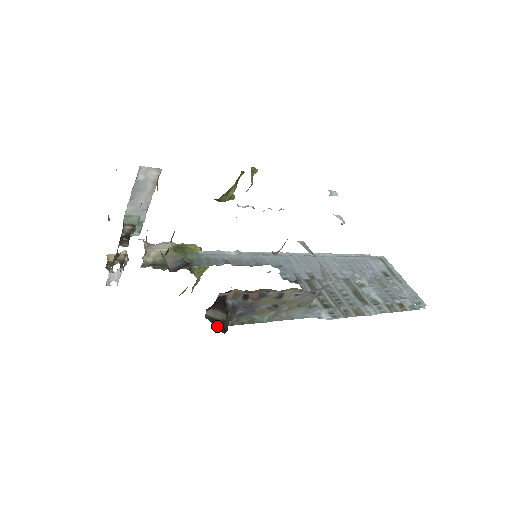
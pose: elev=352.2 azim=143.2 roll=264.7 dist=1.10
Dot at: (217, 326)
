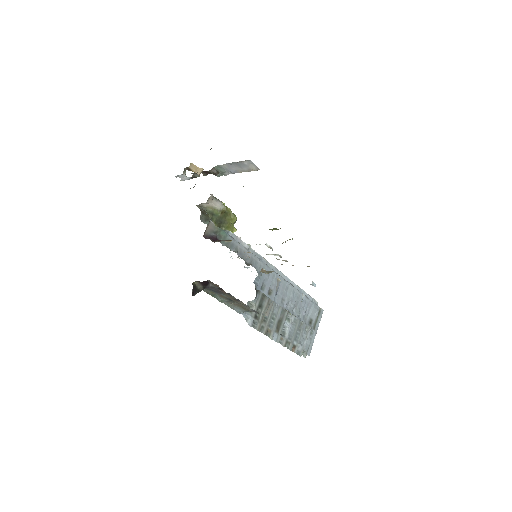
Dot at: (194, 291)
